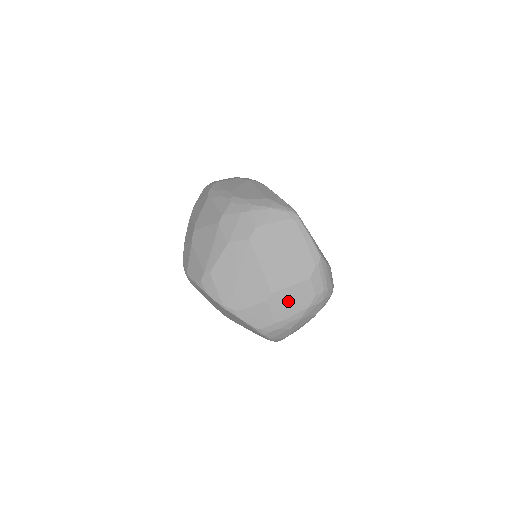
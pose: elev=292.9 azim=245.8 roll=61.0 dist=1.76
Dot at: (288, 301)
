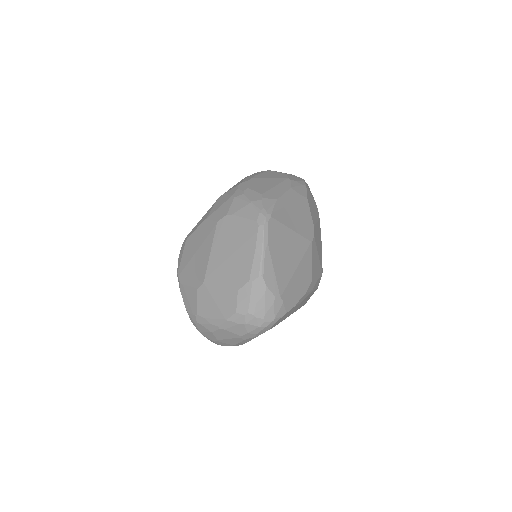
Dot at: (213, 301)
